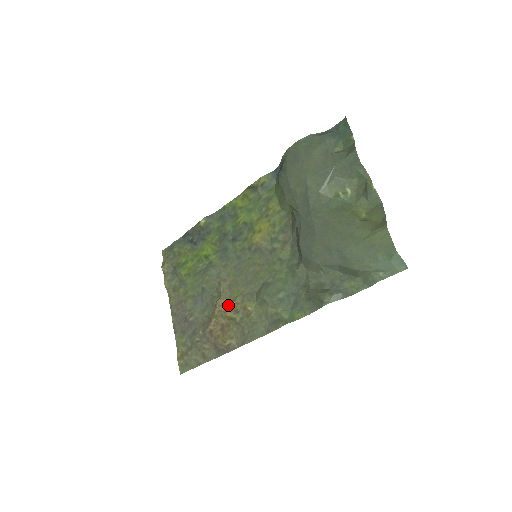
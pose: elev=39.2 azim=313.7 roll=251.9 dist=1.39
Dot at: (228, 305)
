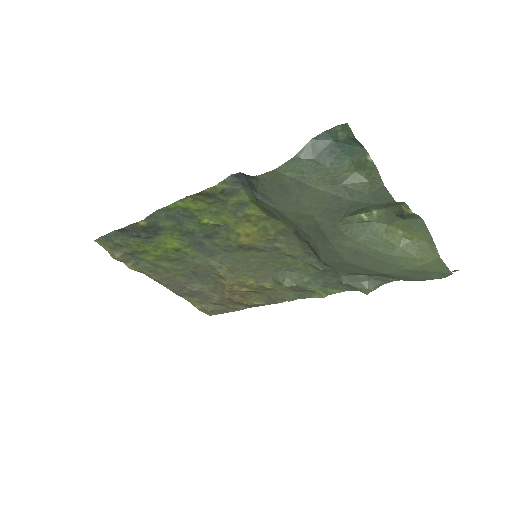
Dot at: (239, 284)
